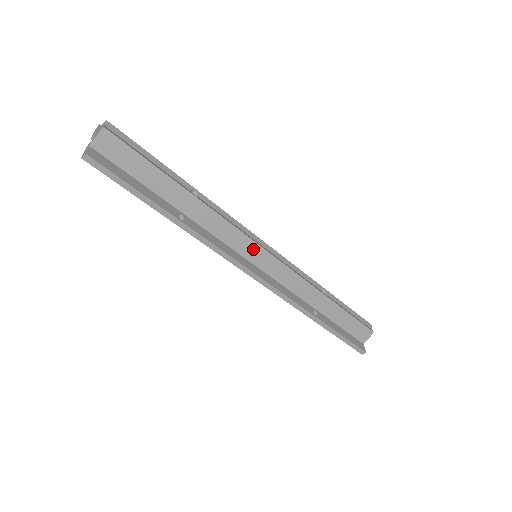
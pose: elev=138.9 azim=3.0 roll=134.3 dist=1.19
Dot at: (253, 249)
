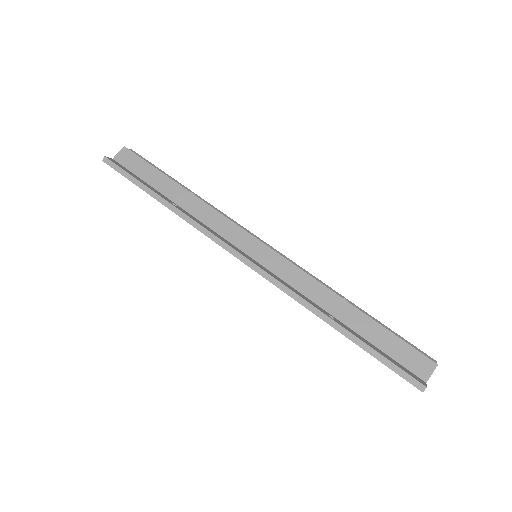
Dot at: (247, 240)
